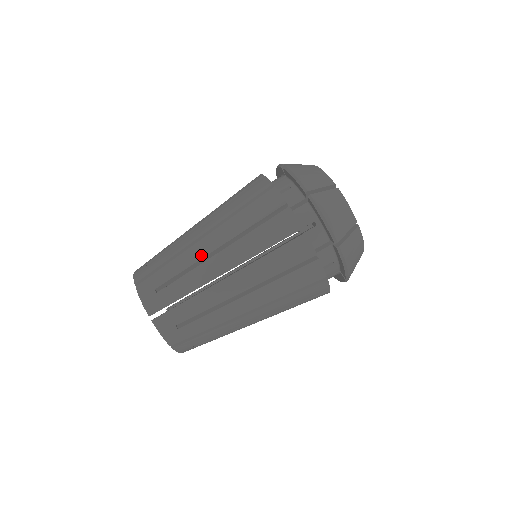
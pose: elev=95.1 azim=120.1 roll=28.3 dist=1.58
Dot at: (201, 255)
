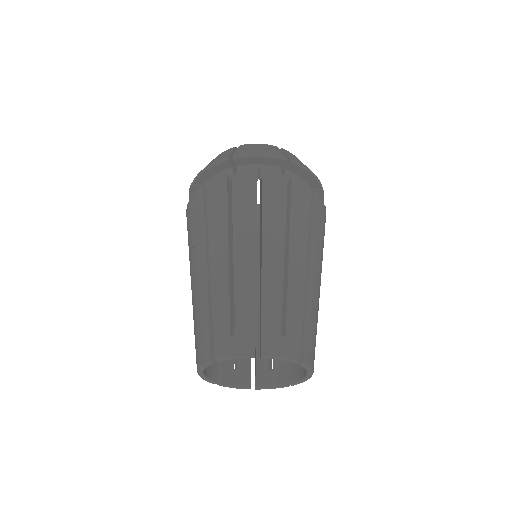
Dot at: (193, 289)
